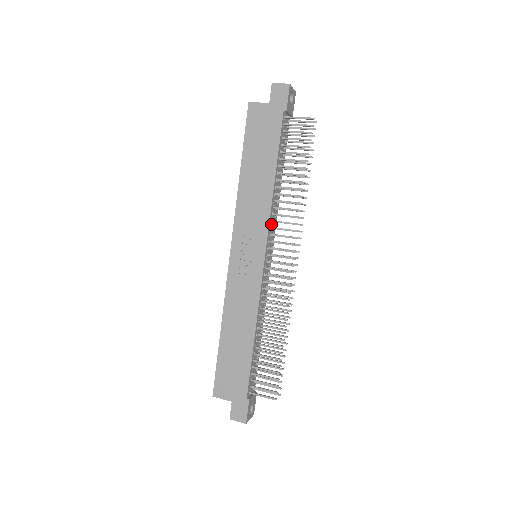
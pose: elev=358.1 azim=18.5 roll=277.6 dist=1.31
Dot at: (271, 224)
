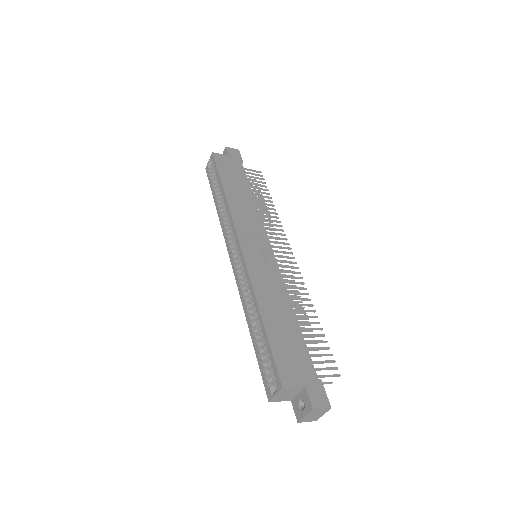
Dot at: occluded
